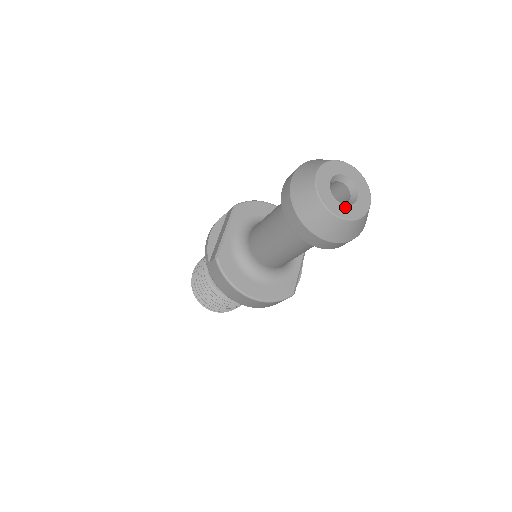
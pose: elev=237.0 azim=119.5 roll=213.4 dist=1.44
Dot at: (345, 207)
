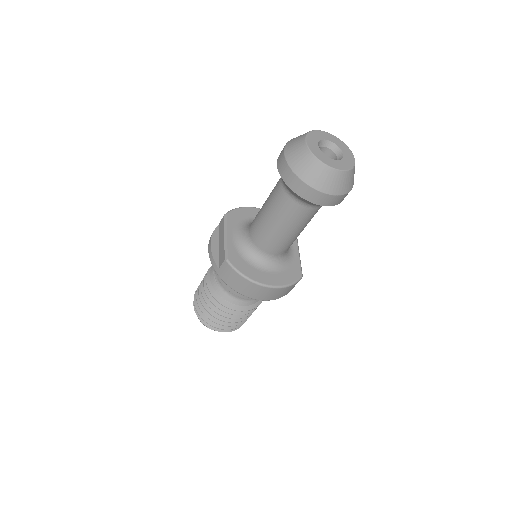
Dot at: (337, 162)
